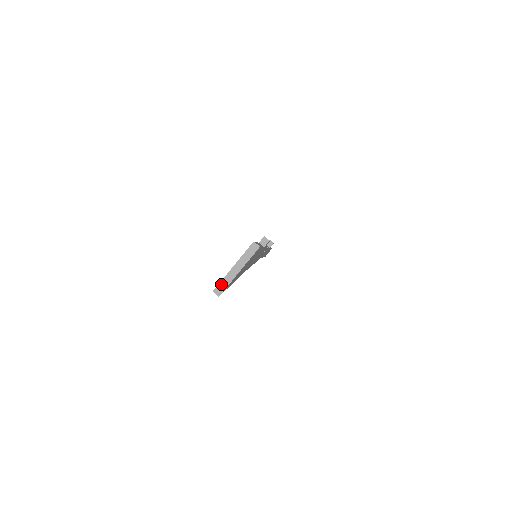
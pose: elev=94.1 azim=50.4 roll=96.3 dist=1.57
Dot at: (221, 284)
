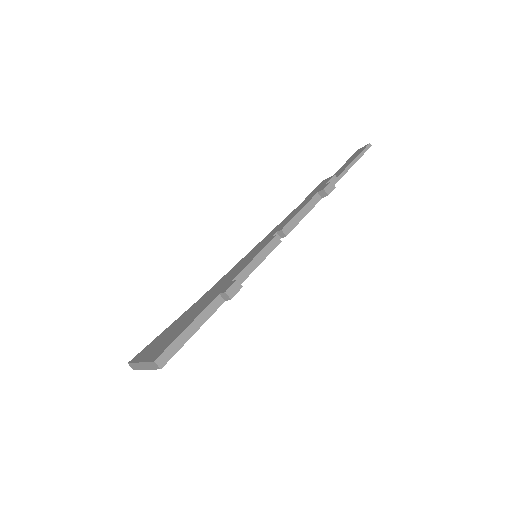
Dot at: (133, 365)
